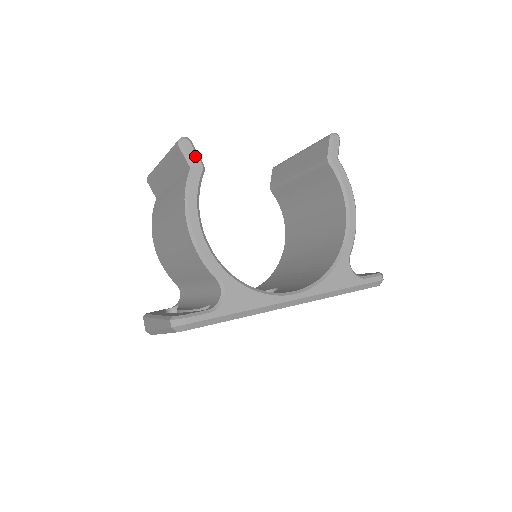
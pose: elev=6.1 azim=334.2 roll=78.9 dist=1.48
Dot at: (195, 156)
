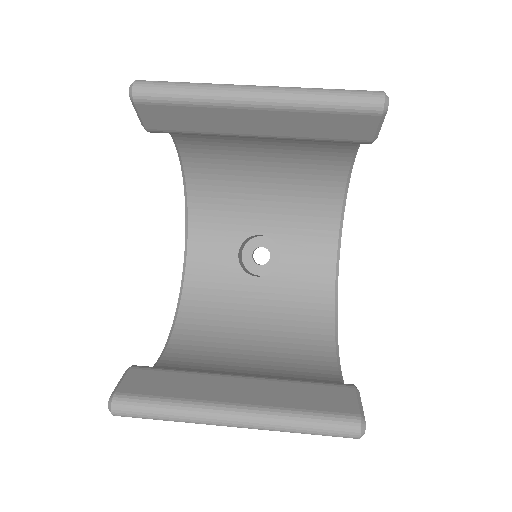
Dot at: (361, 406)
